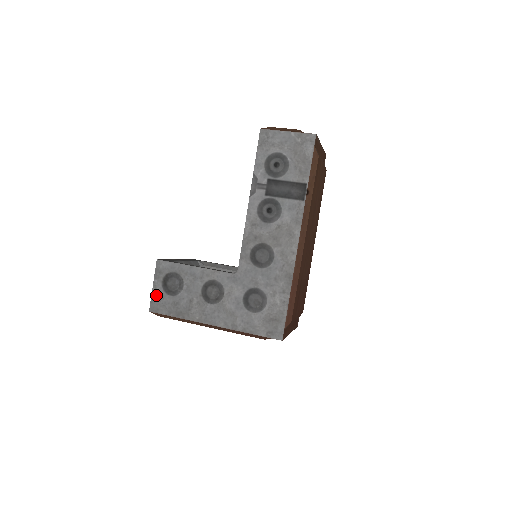
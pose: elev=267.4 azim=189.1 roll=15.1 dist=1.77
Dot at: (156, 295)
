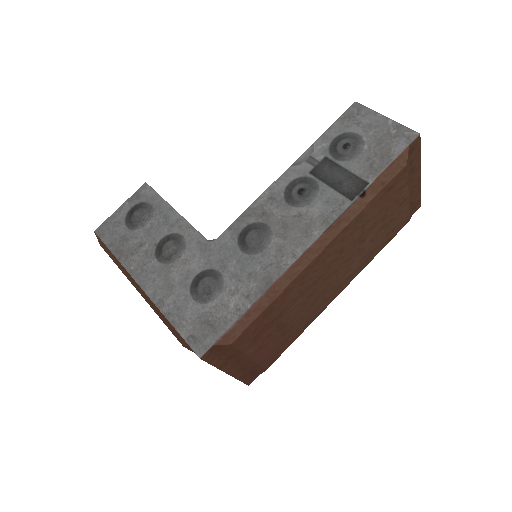
Dot at: (115, 218)
